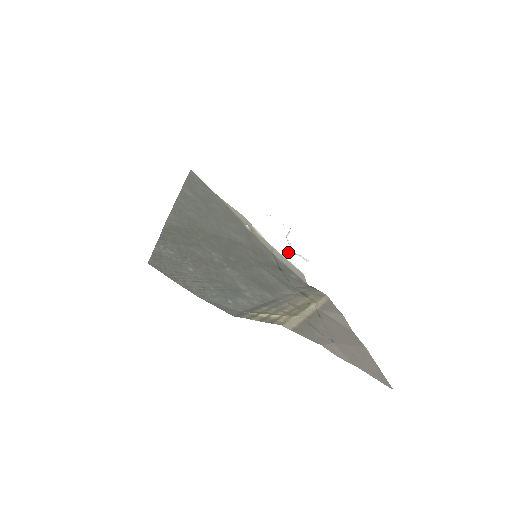
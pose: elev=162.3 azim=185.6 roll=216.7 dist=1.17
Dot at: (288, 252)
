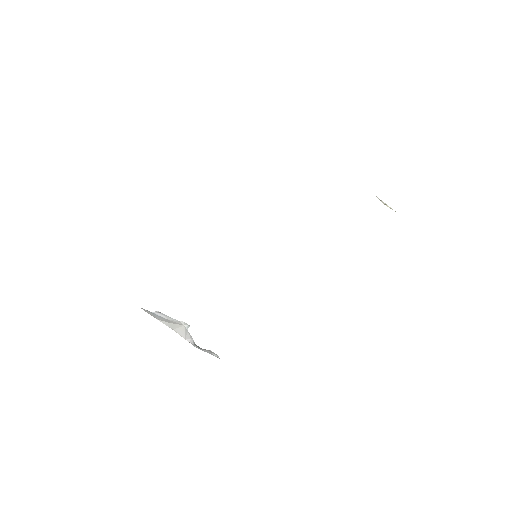
Dot at: (194, 345)
